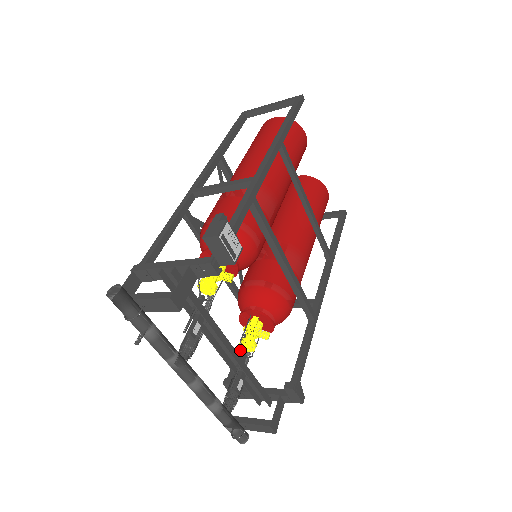
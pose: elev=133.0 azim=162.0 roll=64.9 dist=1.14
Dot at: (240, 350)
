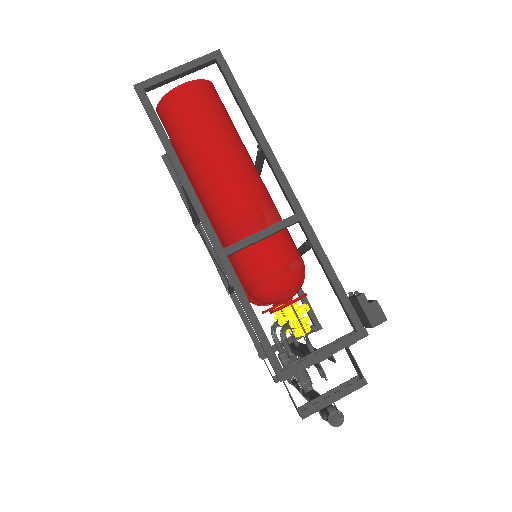
Dot at: (247, 325)
